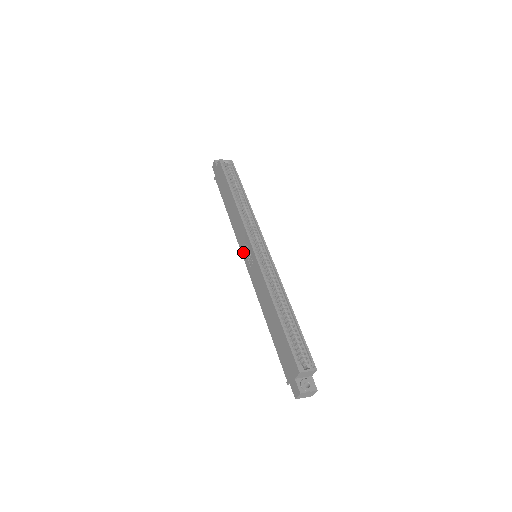
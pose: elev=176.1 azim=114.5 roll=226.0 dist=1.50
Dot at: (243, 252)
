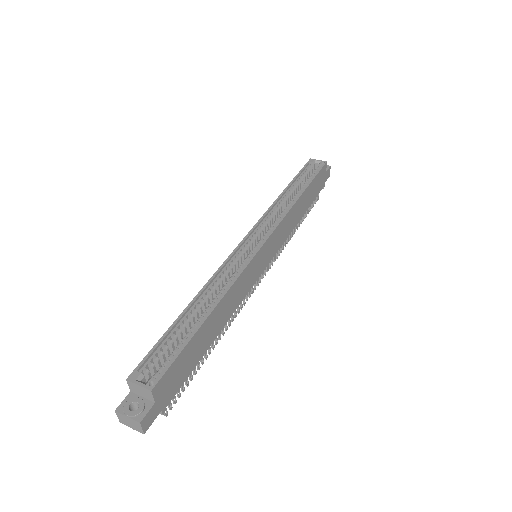
Dot at: occluded
